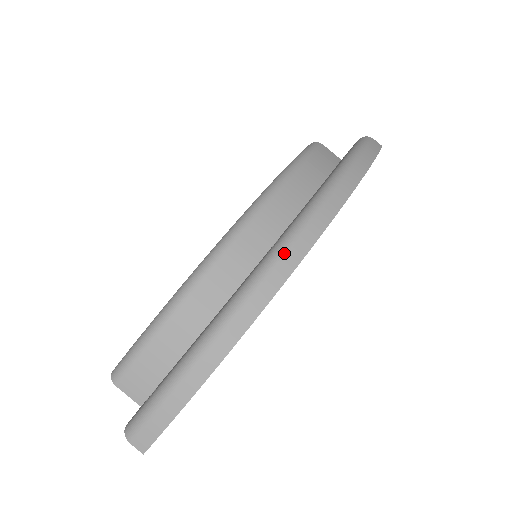
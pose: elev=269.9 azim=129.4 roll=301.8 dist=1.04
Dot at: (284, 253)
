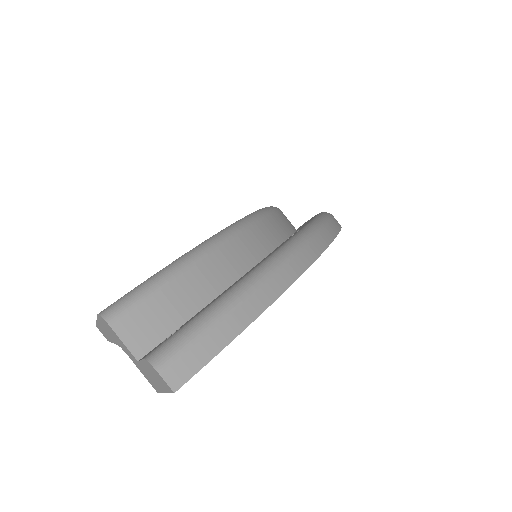
Dot at: (321, 228)
